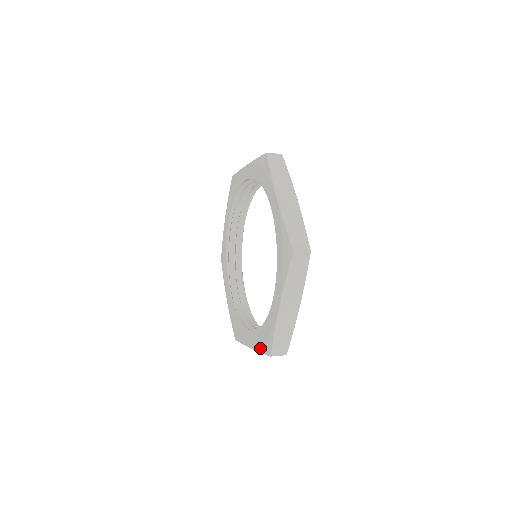
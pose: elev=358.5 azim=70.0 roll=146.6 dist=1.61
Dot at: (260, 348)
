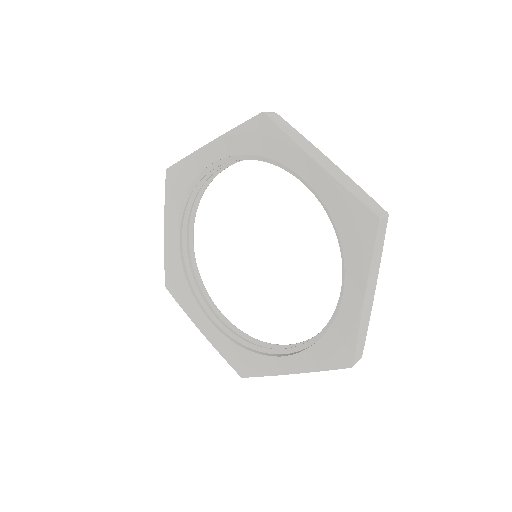
Dot at: (226, 356)
